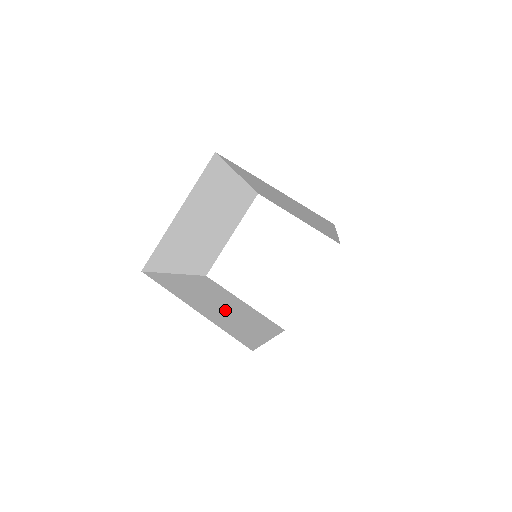
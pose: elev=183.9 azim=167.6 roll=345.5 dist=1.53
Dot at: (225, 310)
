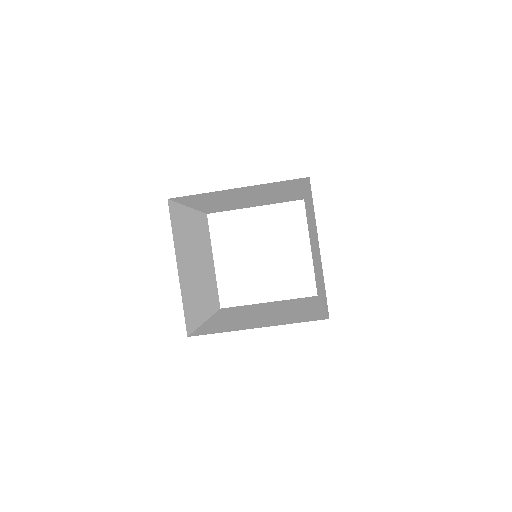
Dot at: (196, 271)
